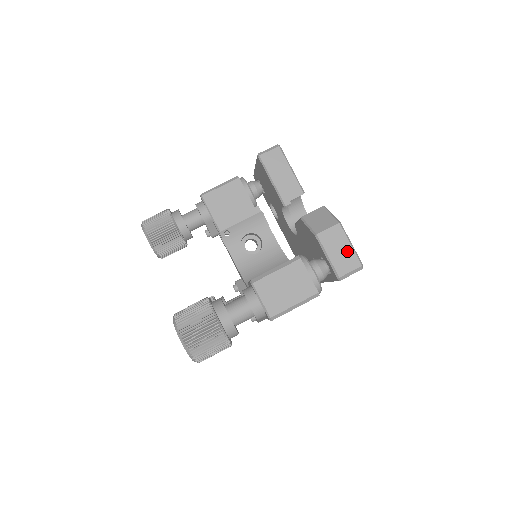
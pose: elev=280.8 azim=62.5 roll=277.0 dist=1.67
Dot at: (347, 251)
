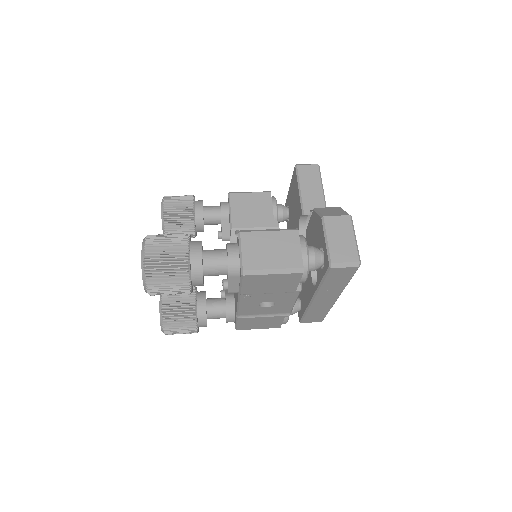
Dot at: (349, 242)
